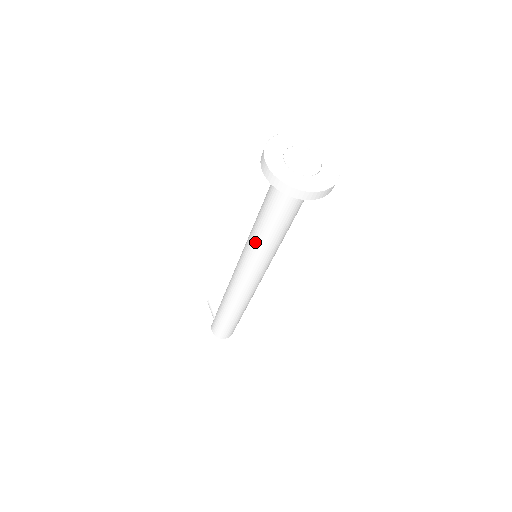
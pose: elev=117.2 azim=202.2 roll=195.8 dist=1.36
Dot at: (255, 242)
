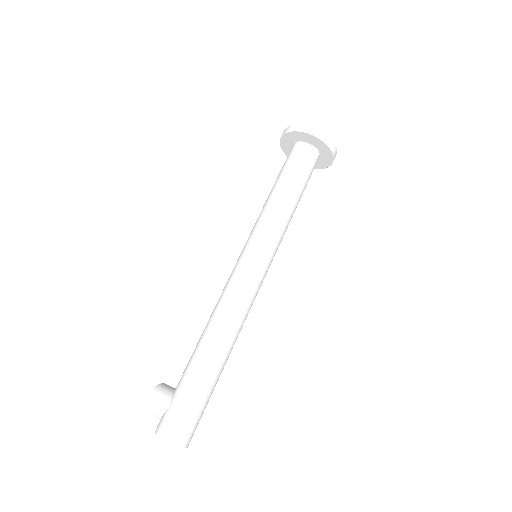
Dot at: (270, 215)
